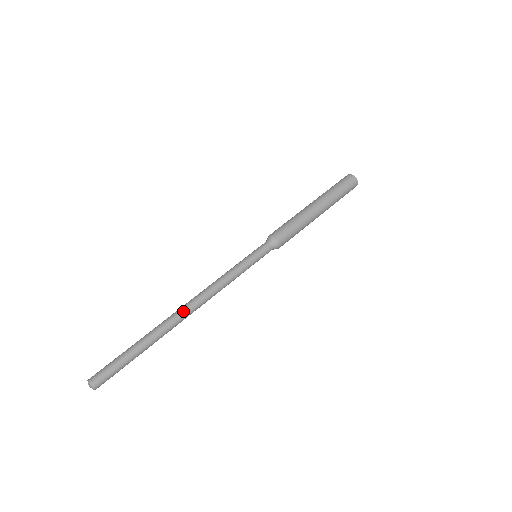
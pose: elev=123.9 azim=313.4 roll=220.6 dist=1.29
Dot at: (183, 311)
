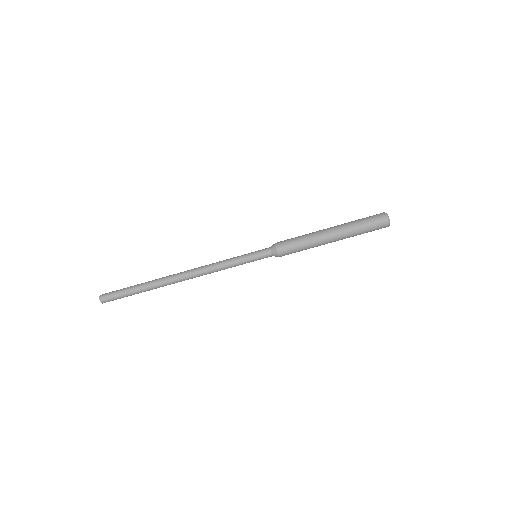
Dot at: (178, 276)
